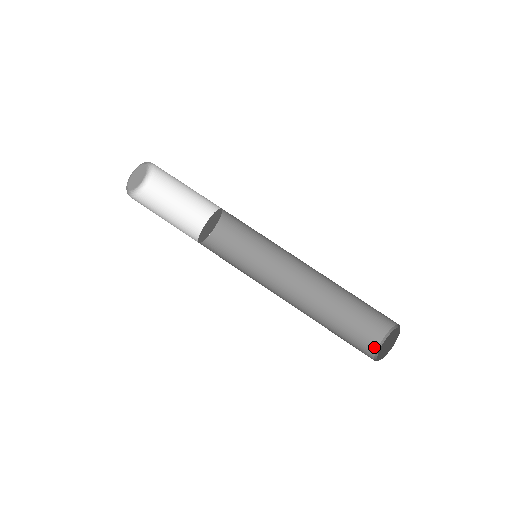
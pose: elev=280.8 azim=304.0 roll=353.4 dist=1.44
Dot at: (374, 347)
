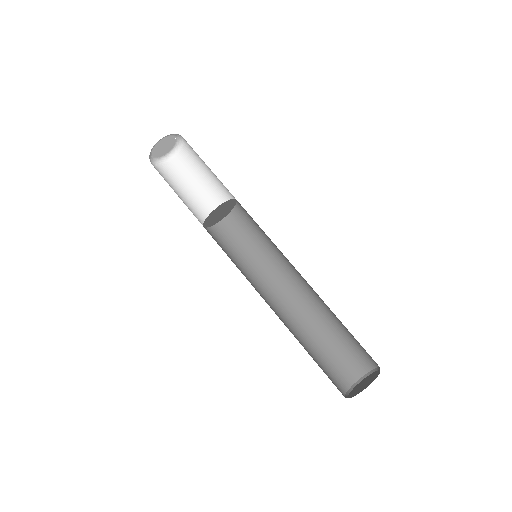
Dot at: (359, 374)
